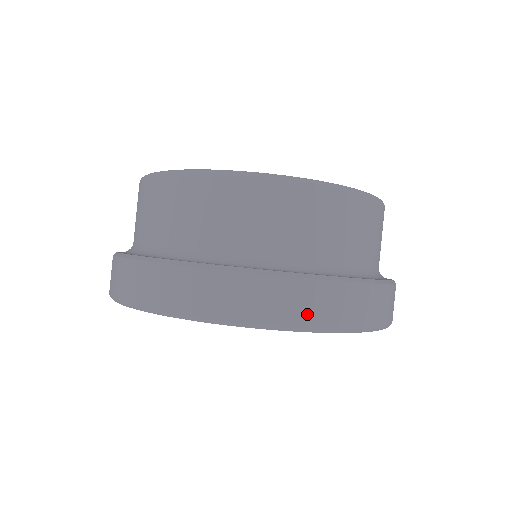
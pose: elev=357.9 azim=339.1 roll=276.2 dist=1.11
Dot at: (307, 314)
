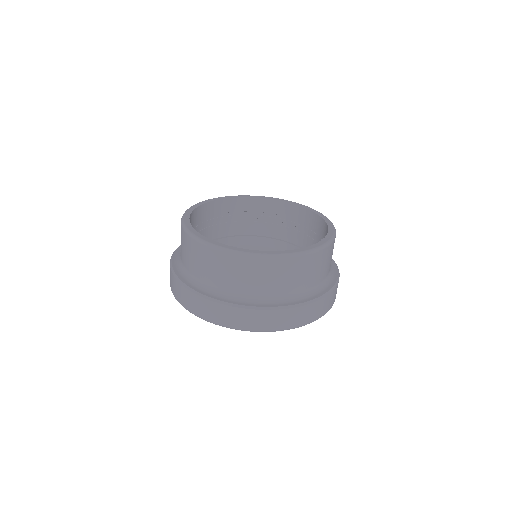
Dot at: occluded
